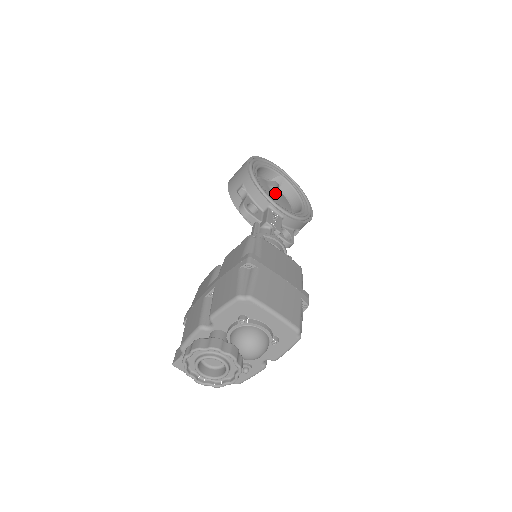
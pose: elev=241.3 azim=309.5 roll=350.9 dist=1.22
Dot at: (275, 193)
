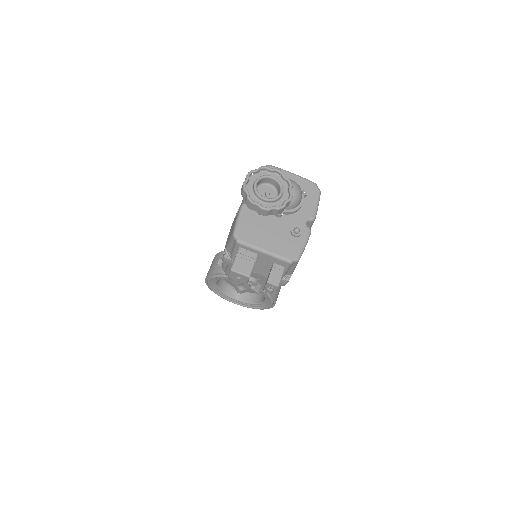
Dot at: occluded
